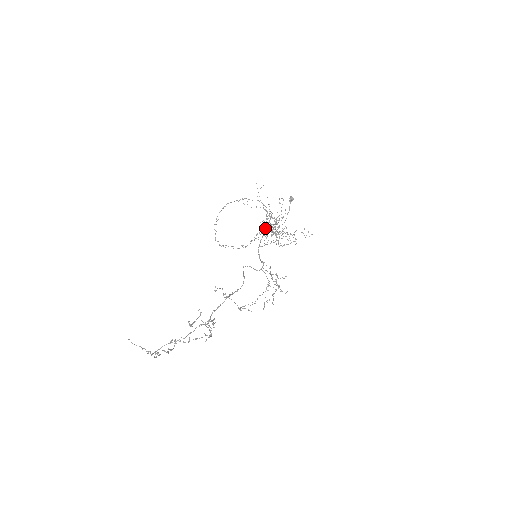
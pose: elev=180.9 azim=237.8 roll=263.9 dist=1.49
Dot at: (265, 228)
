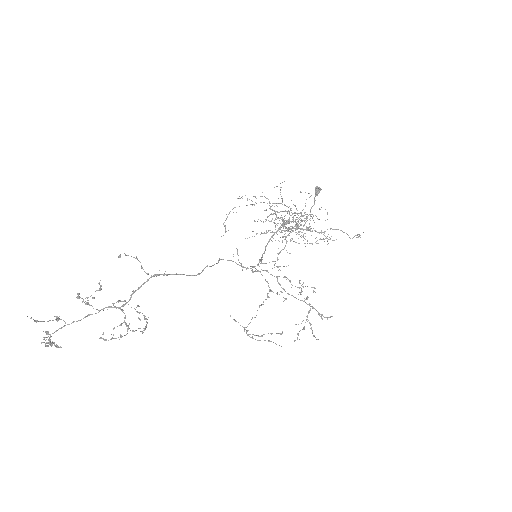
Dot at: occluded
